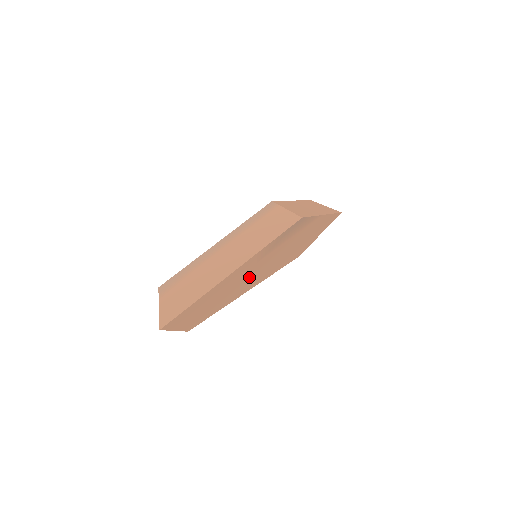
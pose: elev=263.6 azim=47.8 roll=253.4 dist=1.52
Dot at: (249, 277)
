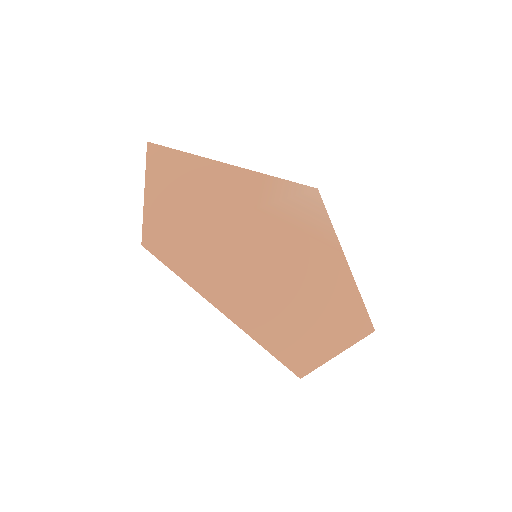
Dot at: (236, 244)
